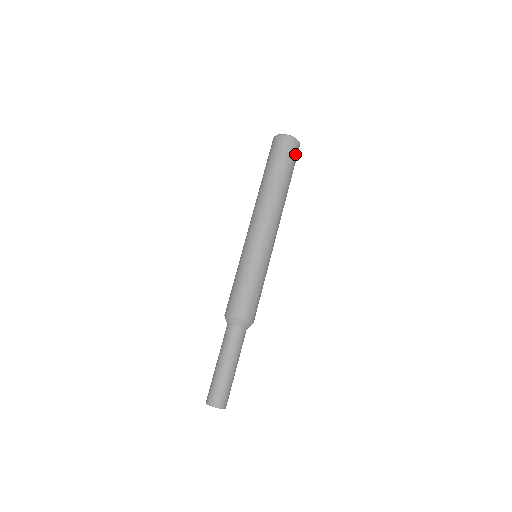
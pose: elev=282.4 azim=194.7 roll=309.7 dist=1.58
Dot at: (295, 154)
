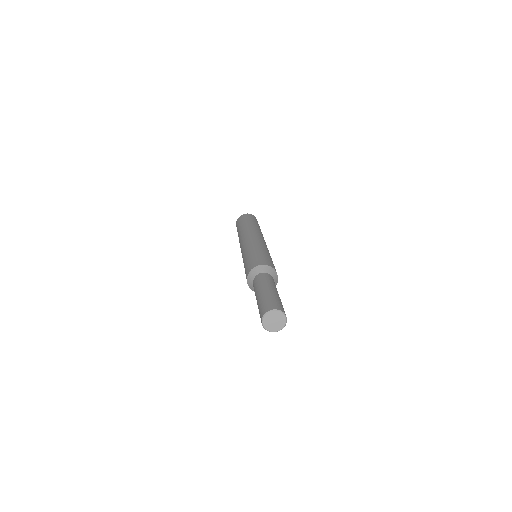
Dot at: occluded
